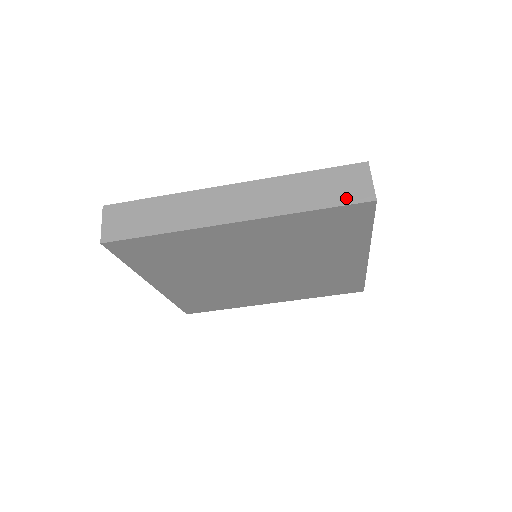
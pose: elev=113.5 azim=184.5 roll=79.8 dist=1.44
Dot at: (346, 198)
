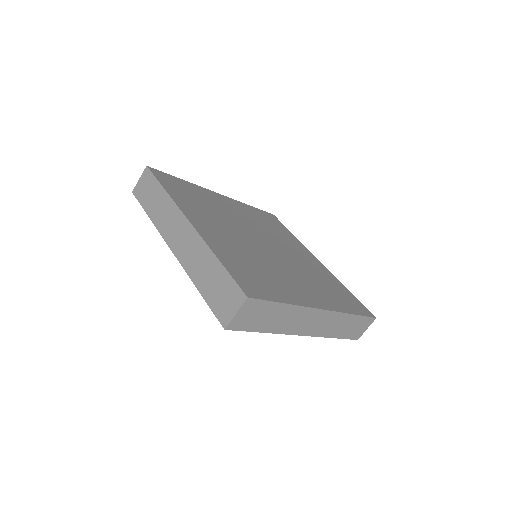
Dot at: (216, 306)
